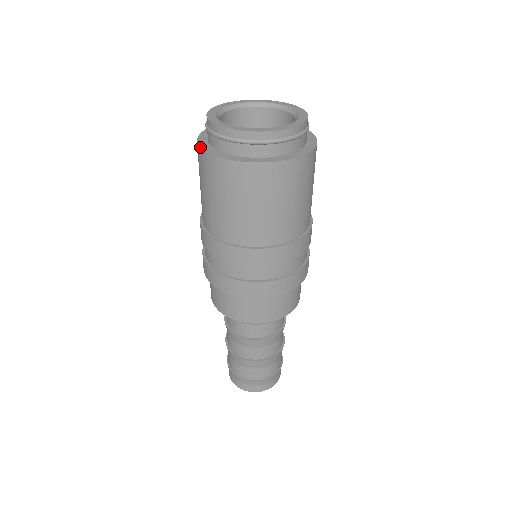
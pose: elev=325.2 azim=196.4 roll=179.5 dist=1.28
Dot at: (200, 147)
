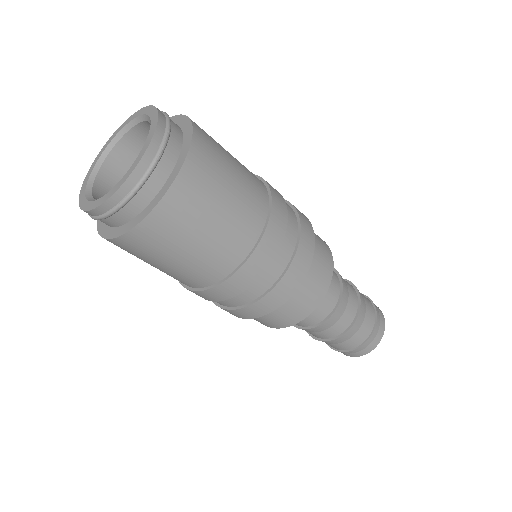
Dot at: occluded
